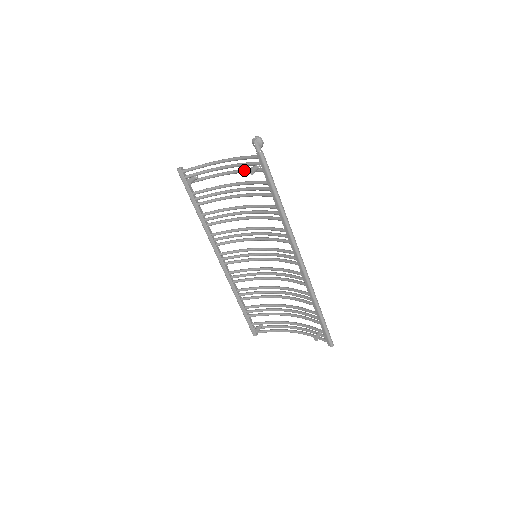
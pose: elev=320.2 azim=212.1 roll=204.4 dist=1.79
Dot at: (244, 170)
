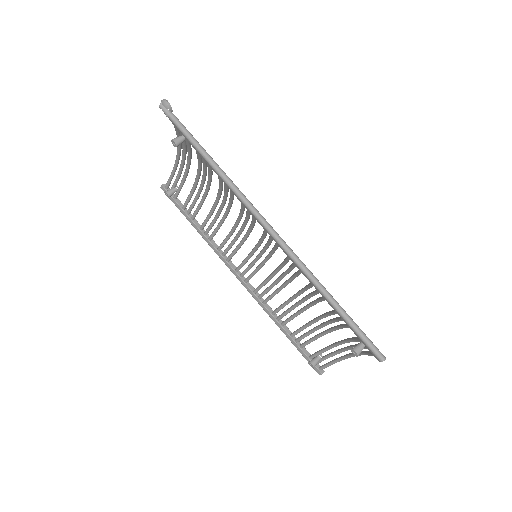
Dot at: (187, 151)
